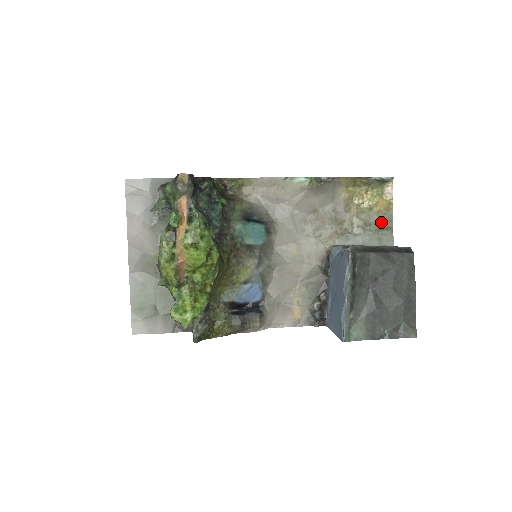
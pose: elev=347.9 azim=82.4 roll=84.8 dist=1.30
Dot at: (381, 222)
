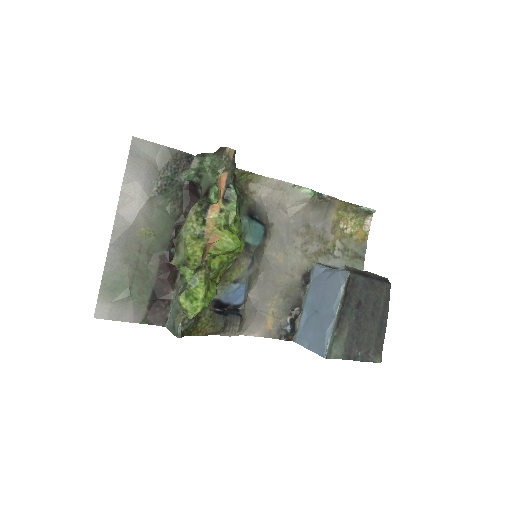
Dot at: (357, 250)
